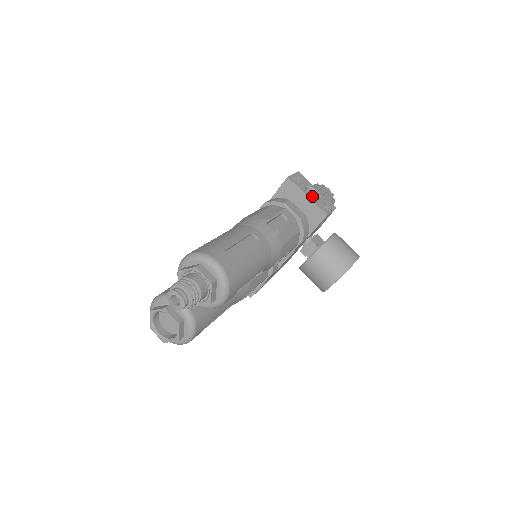
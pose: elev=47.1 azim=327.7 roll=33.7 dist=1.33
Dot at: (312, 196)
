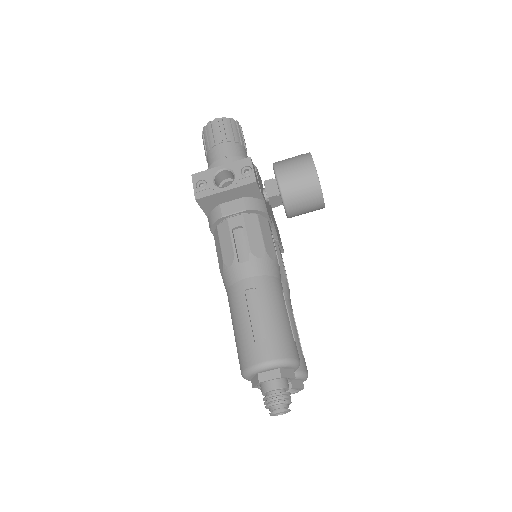
Dot at: (225, 175)
